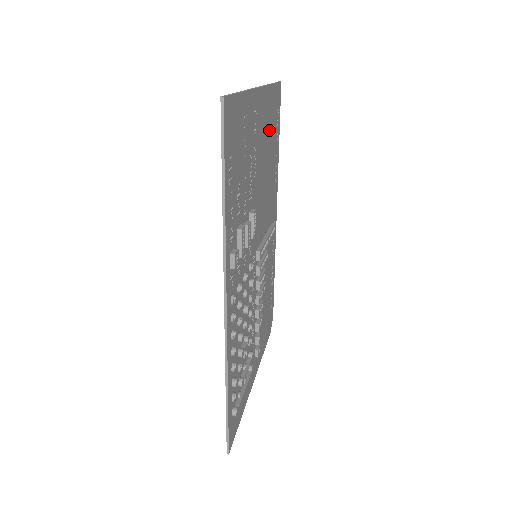
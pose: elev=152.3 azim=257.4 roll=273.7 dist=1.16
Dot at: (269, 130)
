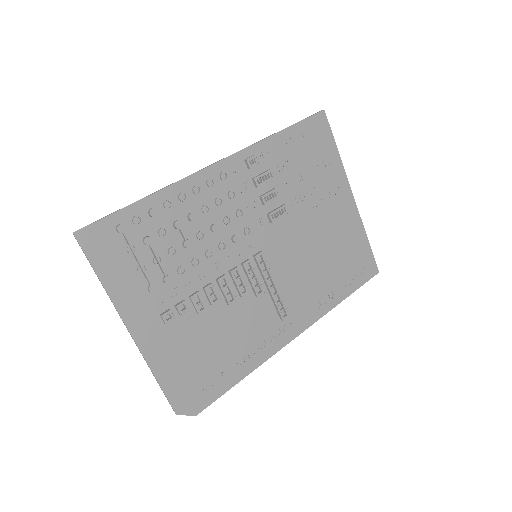
Dot at: (343, 247)
